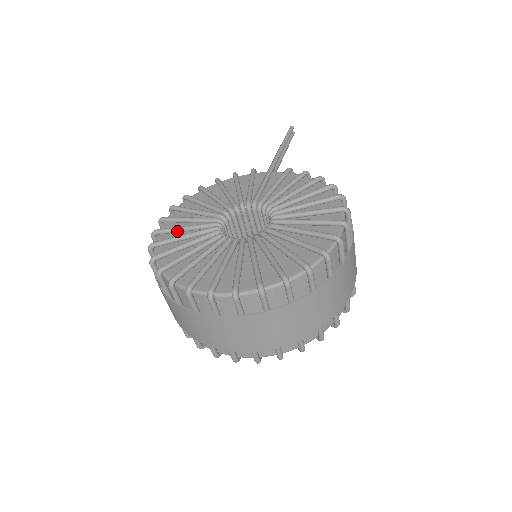
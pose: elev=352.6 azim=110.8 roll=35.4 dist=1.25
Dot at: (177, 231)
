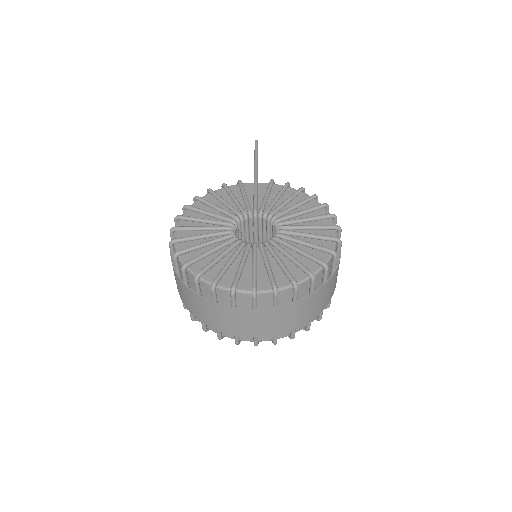
Dot at: (195, 239)
